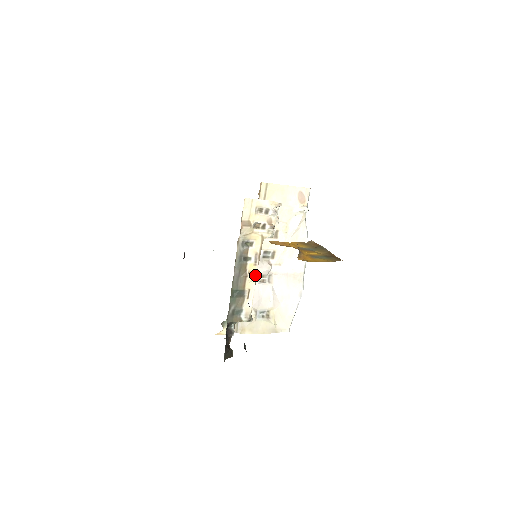
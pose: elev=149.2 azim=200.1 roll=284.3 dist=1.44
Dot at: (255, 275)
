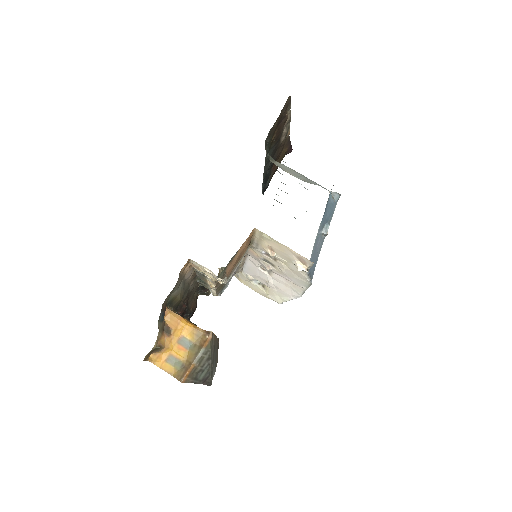
Dot at: (213, 287)
